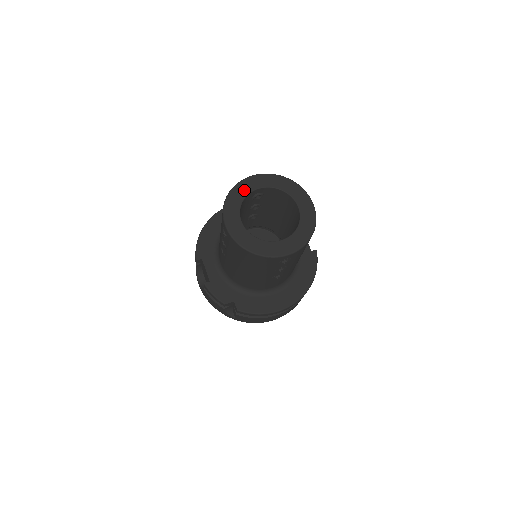
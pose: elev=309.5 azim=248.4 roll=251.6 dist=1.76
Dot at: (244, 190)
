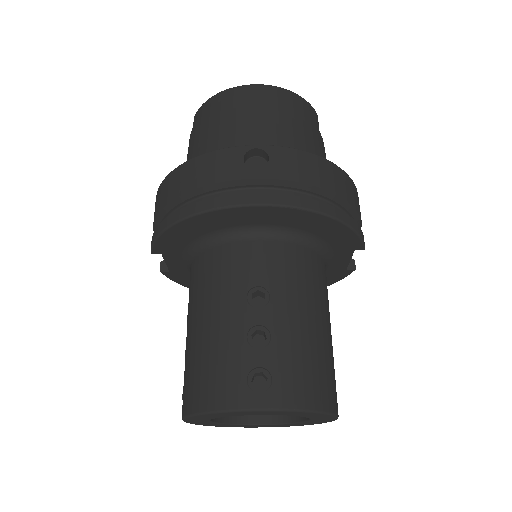
Dot at: (230, 415)
